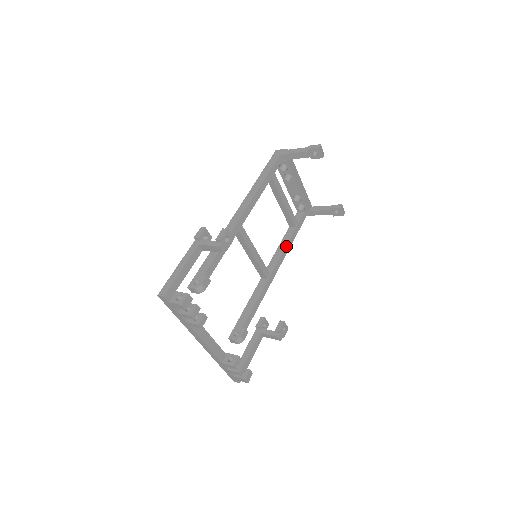
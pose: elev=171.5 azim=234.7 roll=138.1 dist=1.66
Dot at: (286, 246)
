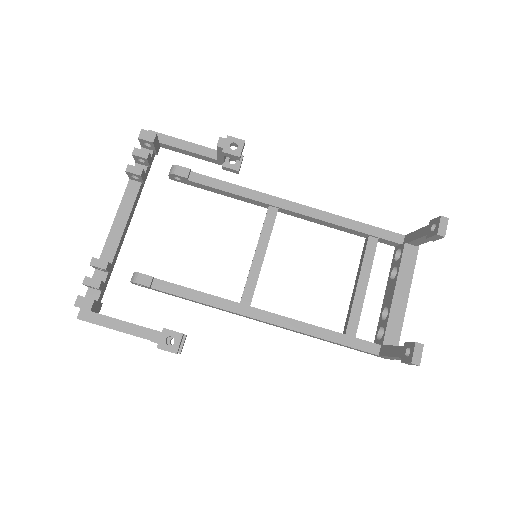
Dot at: (305, 323)
